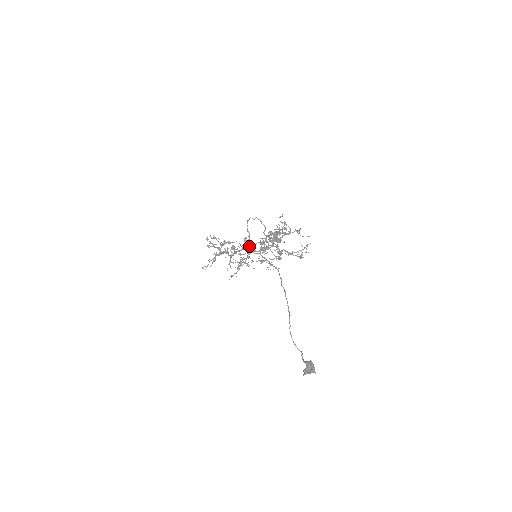
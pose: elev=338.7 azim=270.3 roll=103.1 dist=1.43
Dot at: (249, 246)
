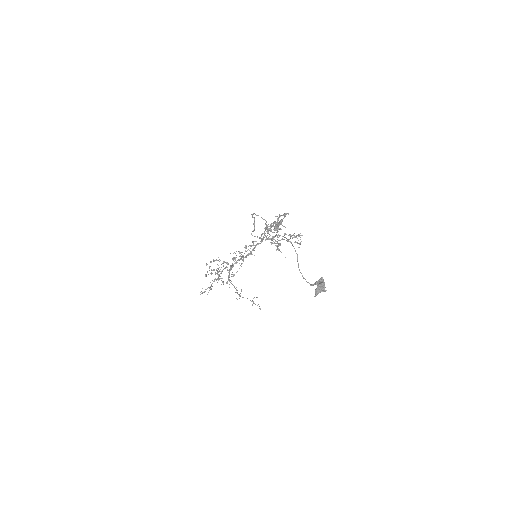
Dot at: (254, 230)
